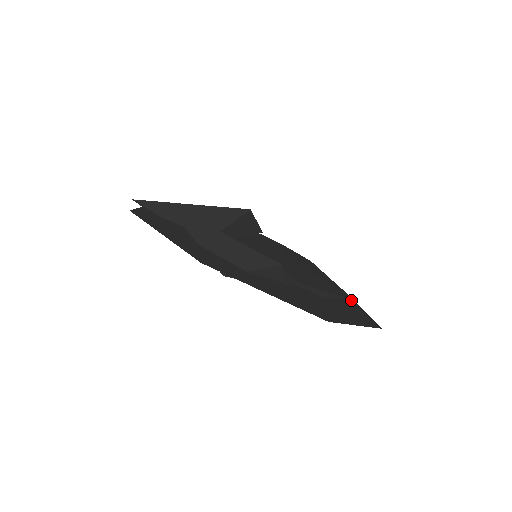
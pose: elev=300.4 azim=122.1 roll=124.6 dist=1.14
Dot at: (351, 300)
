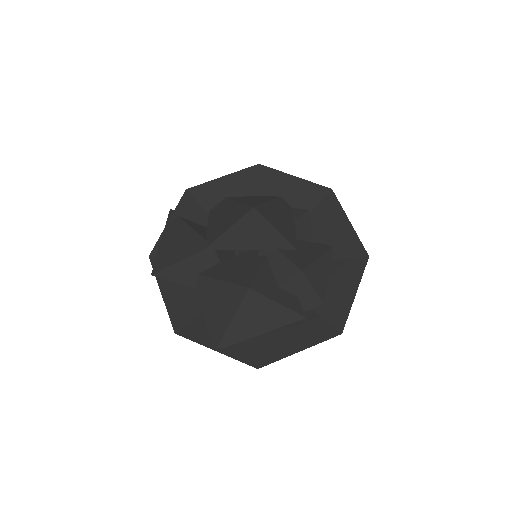
Dot at: (341, 317)
